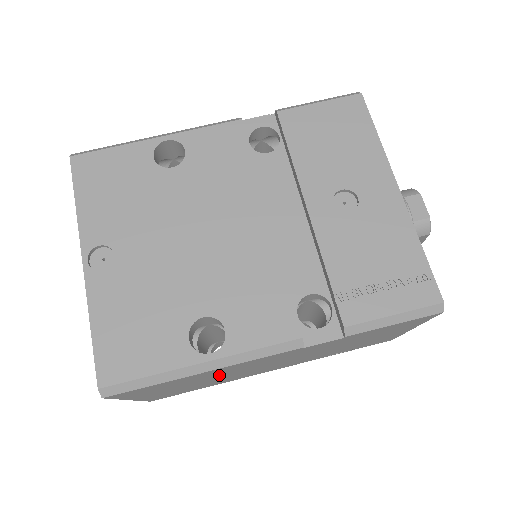
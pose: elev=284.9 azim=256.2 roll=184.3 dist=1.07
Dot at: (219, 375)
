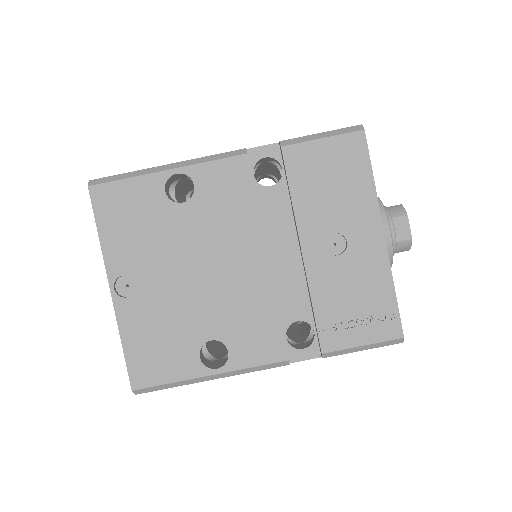
Dot at: occluded
